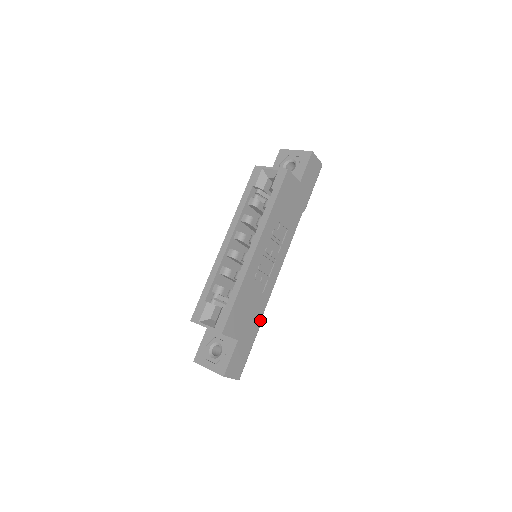
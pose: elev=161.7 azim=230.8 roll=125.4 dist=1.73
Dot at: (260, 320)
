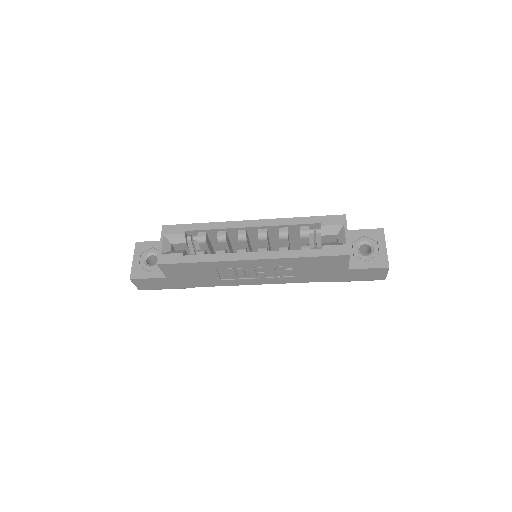
Dot at: (199, 286)
